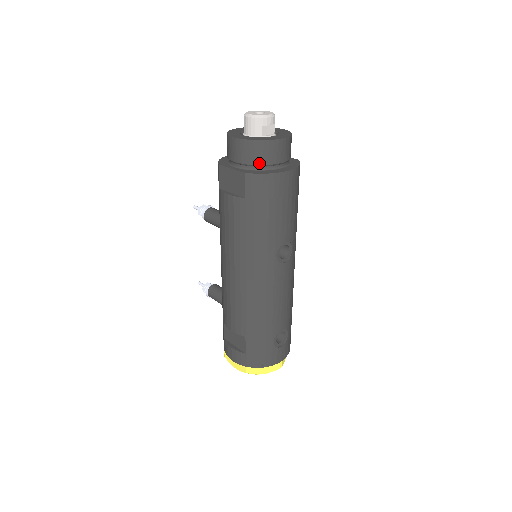
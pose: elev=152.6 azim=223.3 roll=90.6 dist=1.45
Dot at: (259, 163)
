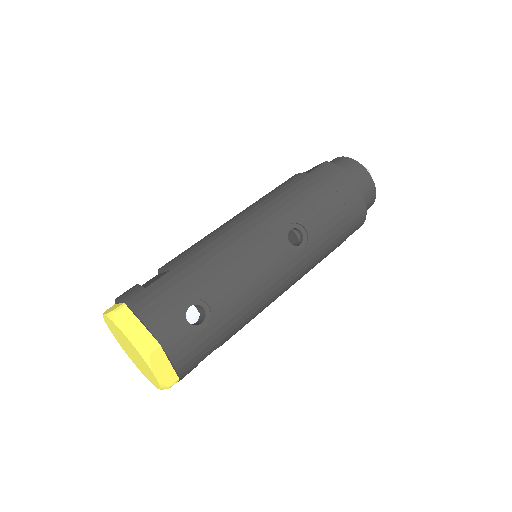
Dot at: occluded
